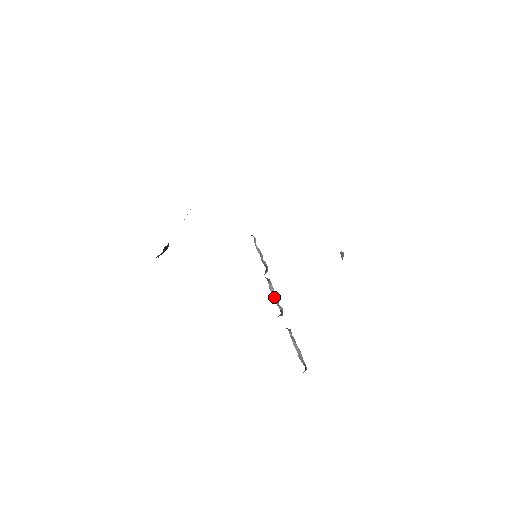
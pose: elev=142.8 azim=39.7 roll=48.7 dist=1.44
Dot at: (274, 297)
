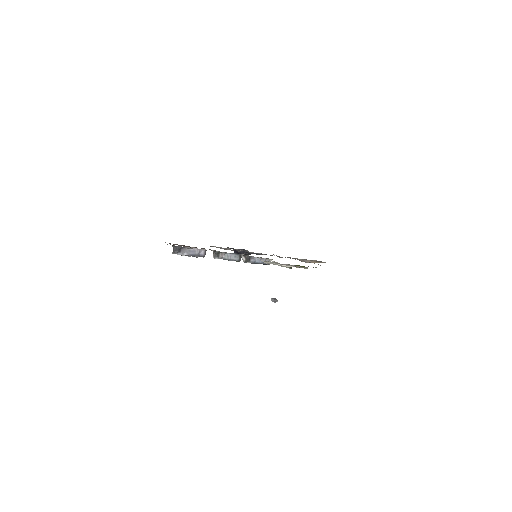
Dot at: (228, 255)
